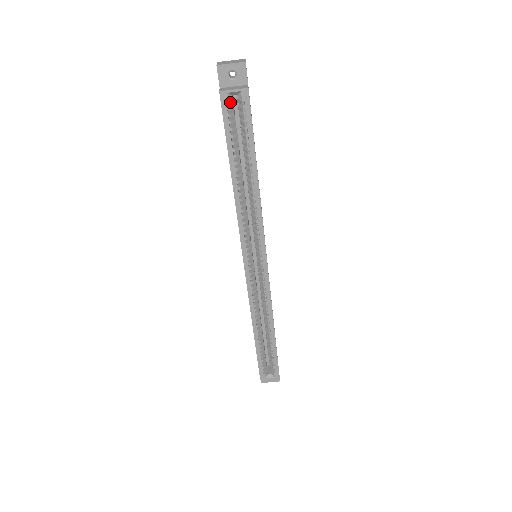
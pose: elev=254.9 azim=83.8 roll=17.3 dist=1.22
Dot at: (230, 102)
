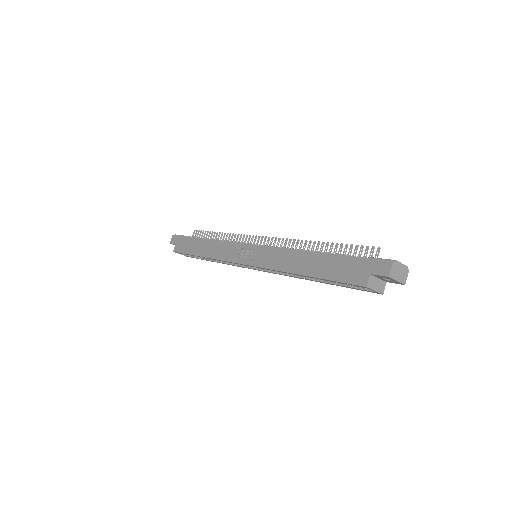
Dot at: occluded
